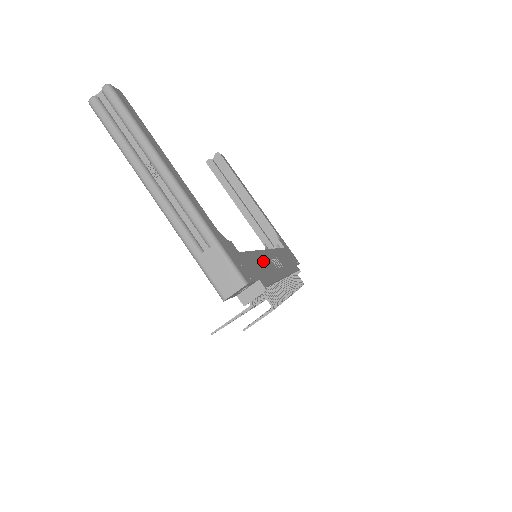
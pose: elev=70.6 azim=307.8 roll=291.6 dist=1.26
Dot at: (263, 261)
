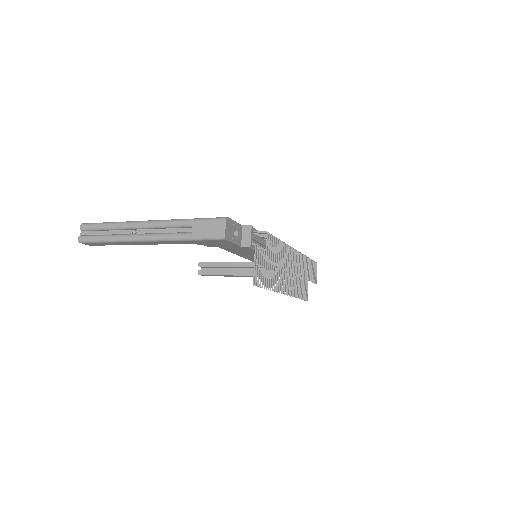
Dot at: occluded
